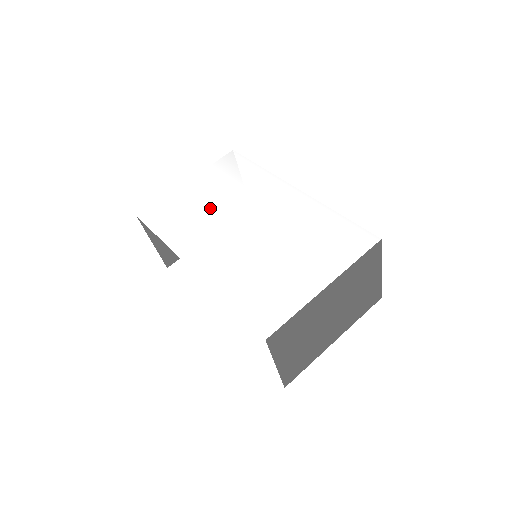
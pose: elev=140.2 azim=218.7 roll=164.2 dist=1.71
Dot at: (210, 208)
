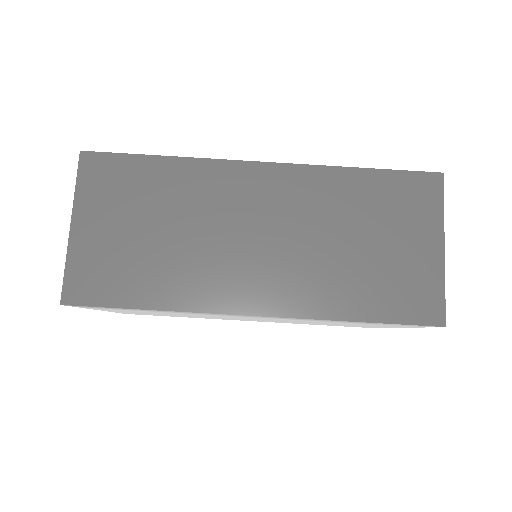
Dot at: occluded
